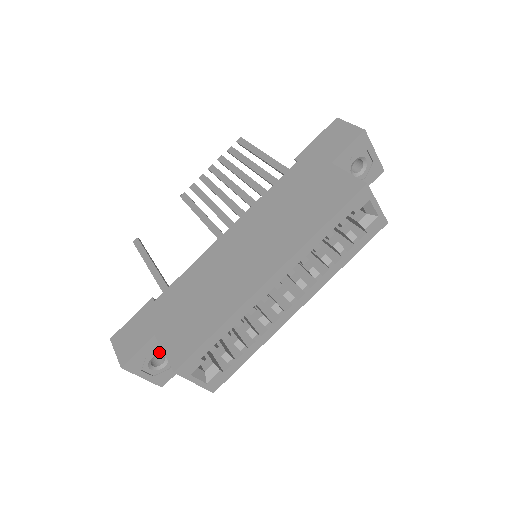
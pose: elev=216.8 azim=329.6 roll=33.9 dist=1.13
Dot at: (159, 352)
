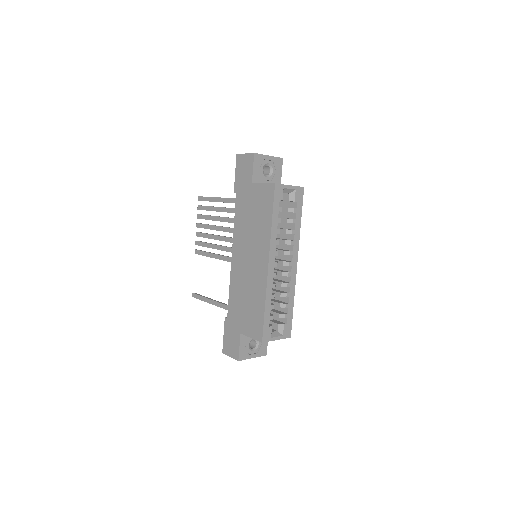
Dot at: (250, 340)
